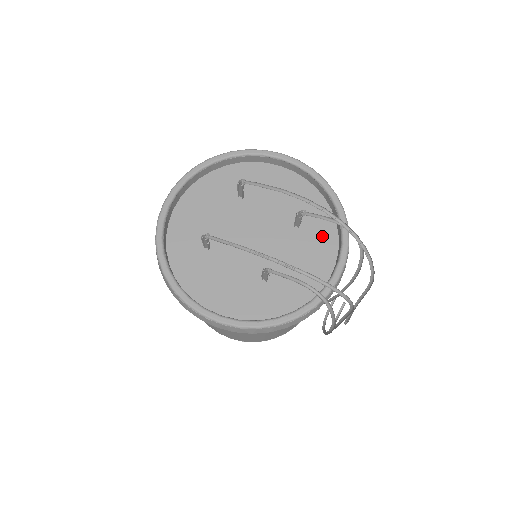
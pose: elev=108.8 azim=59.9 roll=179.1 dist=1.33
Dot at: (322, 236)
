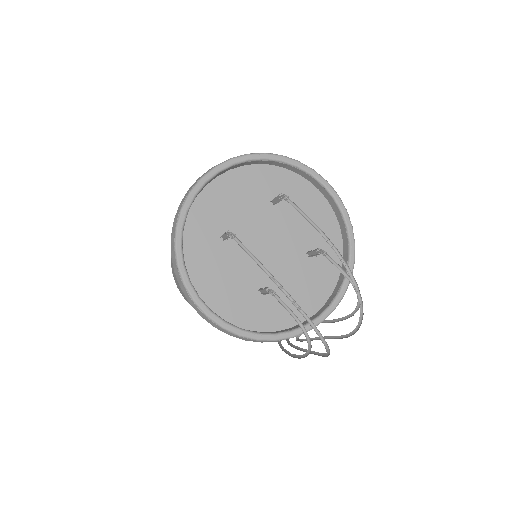
Dot at: (325, 273)
